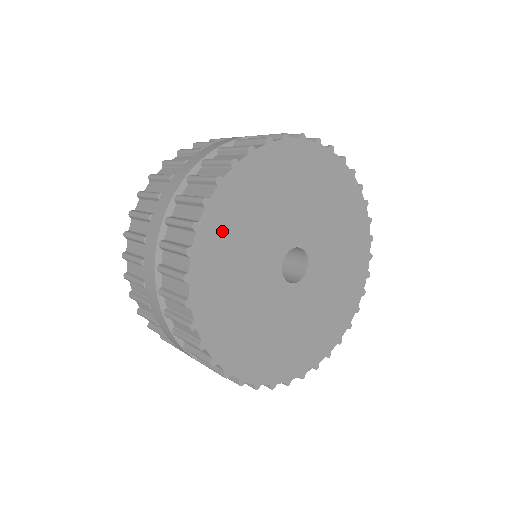
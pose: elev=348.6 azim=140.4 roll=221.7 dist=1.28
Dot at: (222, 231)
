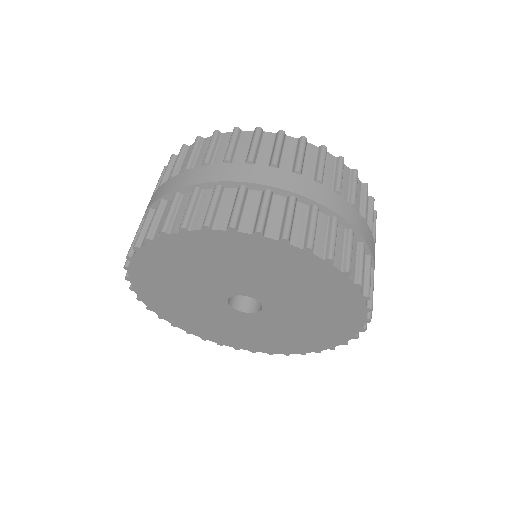
Dot at: (187, 250)
